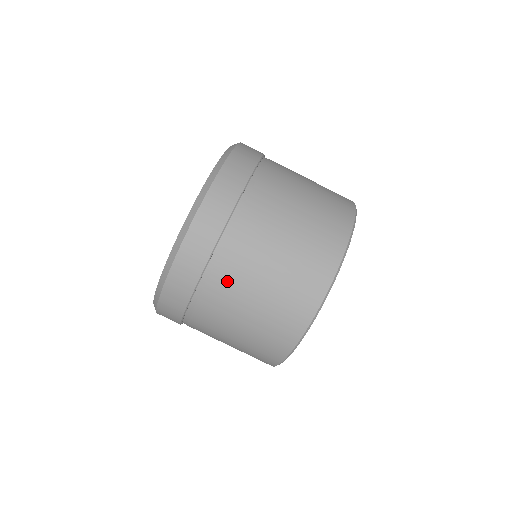
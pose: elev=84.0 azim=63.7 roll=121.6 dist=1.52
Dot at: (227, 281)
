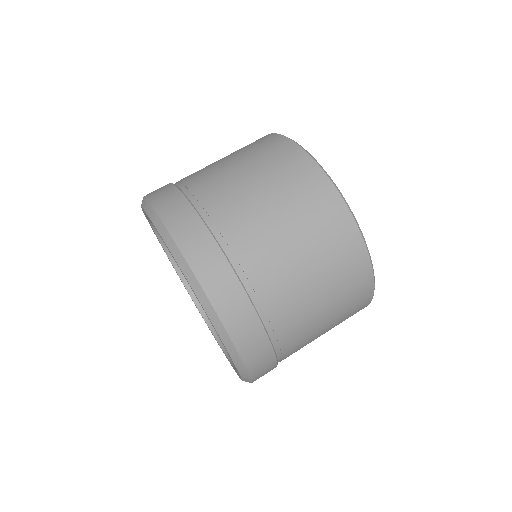
Dot at: (231, 213)
